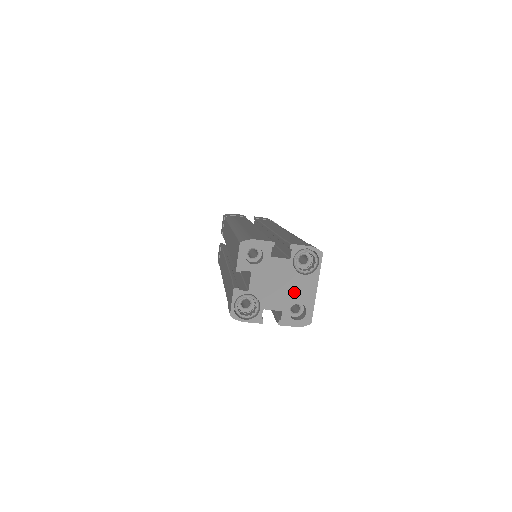
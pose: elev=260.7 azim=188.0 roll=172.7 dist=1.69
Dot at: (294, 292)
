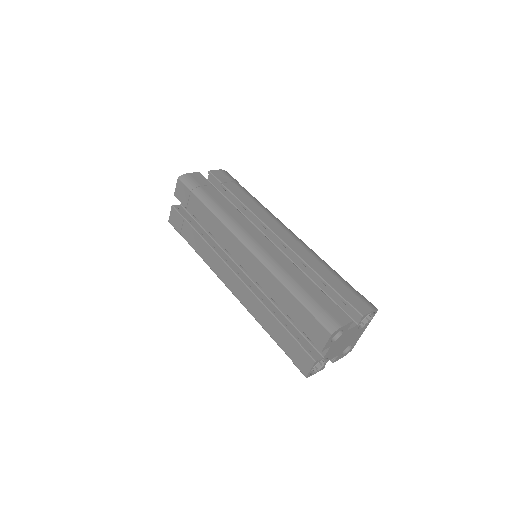
Dot at: (350, 341)
